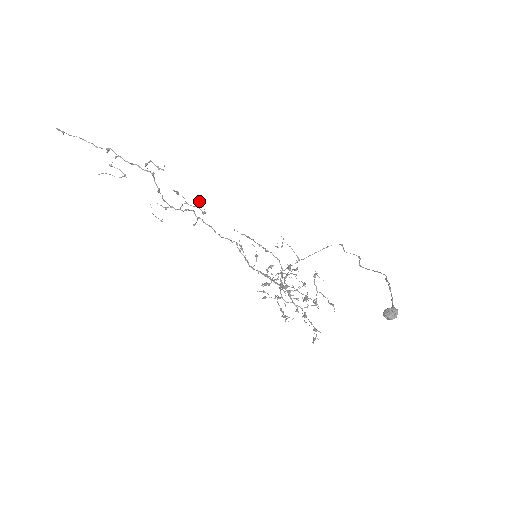
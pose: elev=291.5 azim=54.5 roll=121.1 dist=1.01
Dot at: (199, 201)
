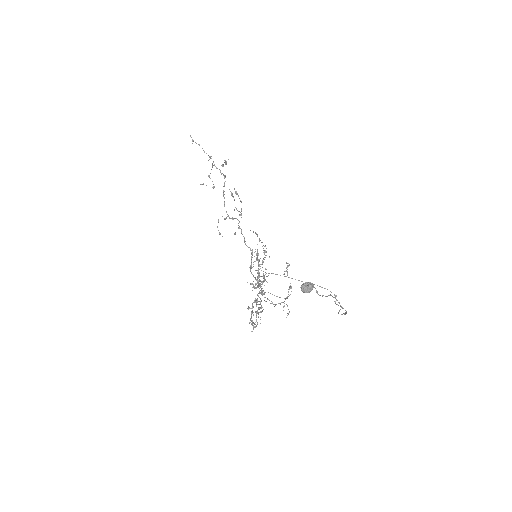
Dot at: occluded
